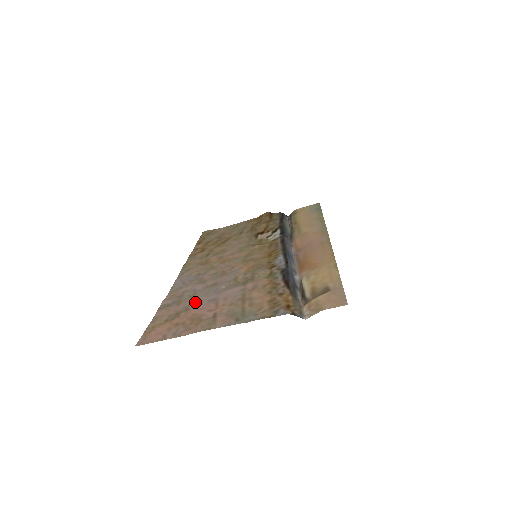
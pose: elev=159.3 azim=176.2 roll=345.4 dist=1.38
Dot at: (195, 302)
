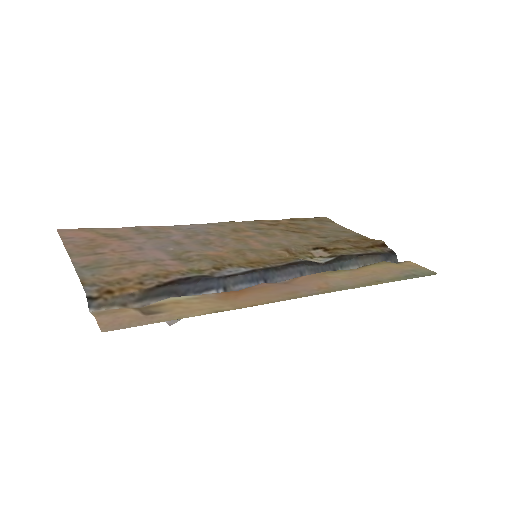
Dot at: (139, 240)
